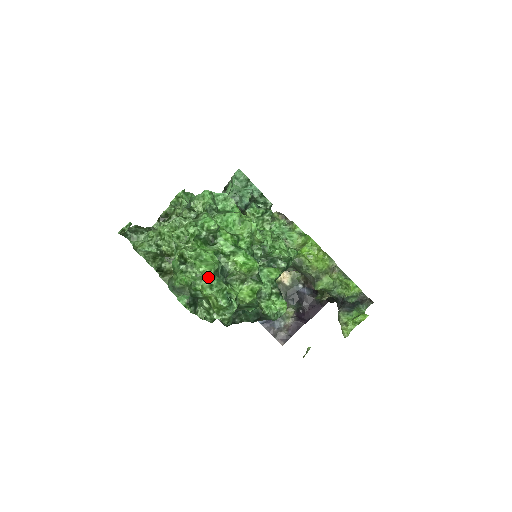
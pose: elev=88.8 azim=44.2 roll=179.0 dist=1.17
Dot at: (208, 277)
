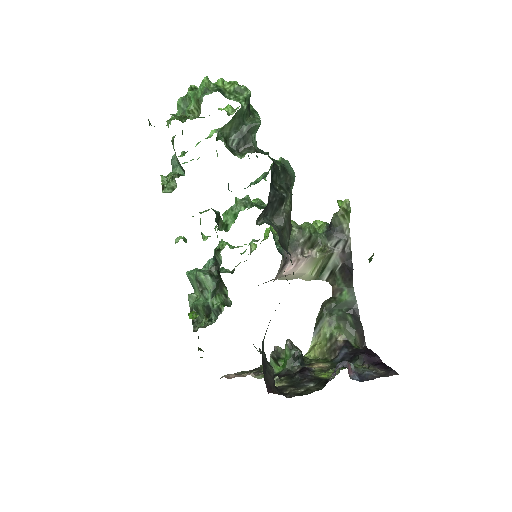
Dot at: occluded
